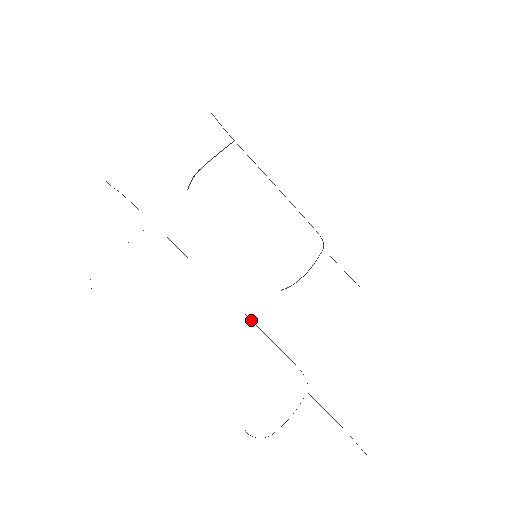
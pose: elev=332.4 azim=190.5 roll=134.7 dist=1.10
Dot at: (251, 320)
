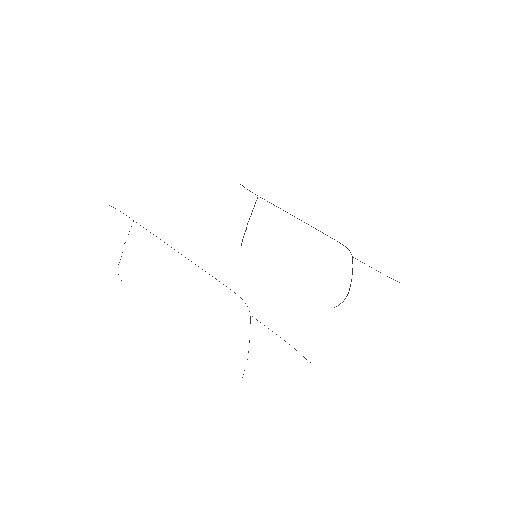
Dot at: (198, 266)
